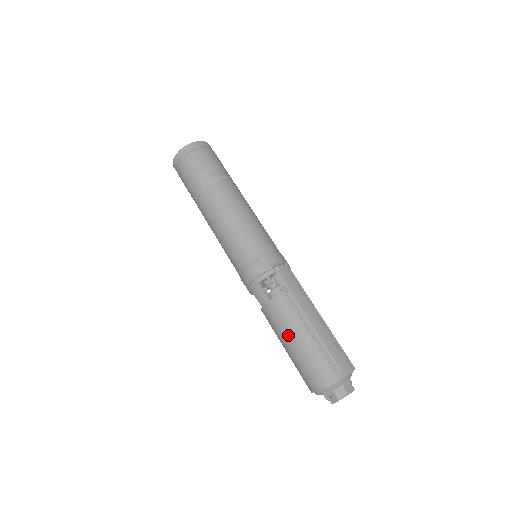
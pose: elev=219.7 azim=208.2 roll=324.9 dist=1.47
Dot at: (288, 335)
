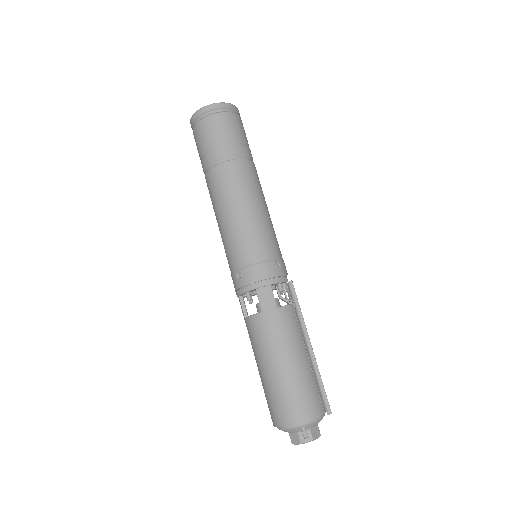
Dot at: (288, 352)
